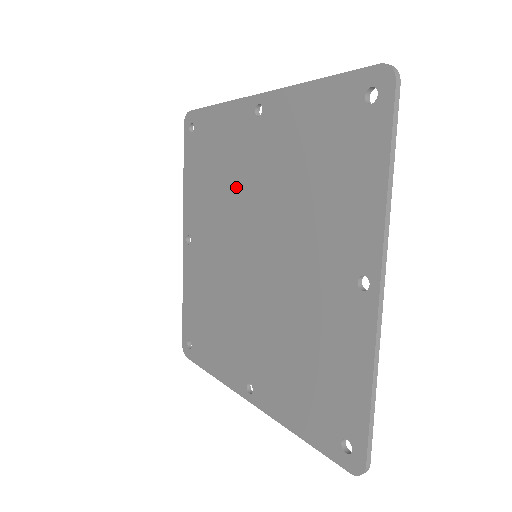
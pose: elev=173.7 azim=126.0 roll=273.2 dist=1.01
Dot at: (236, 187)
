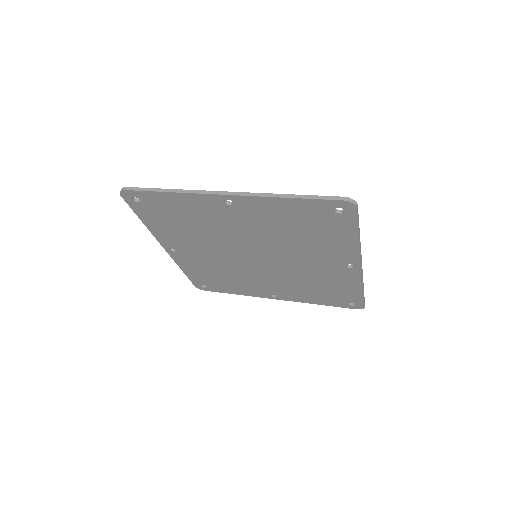
Dot at: (220, 232)
